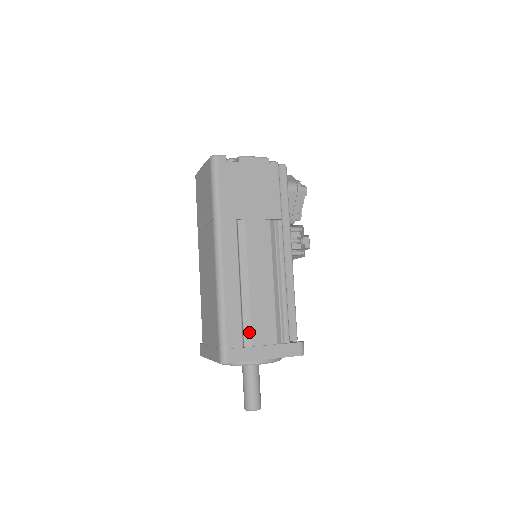
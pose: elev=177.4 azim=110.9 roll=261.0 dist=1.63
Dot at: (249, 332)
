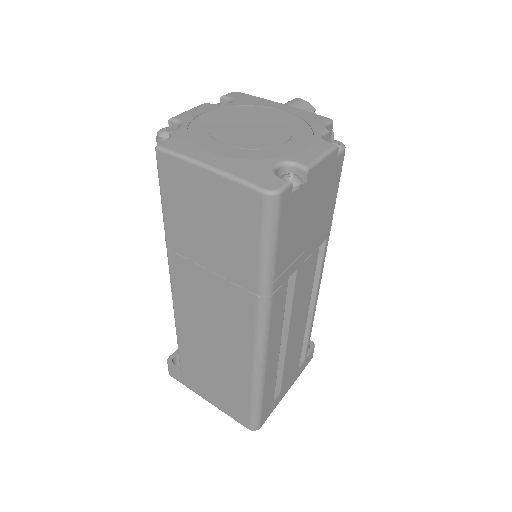
Dot at: (279, 383)
